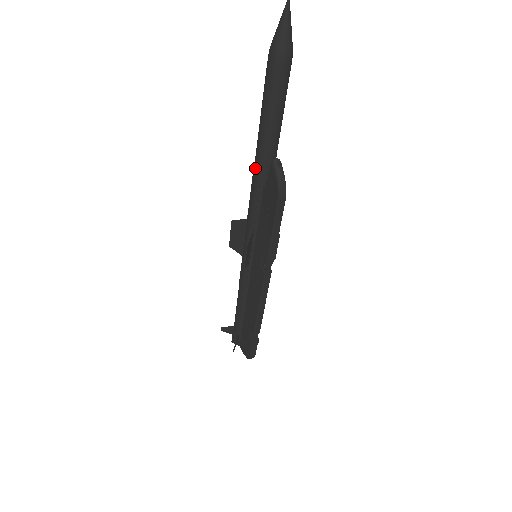
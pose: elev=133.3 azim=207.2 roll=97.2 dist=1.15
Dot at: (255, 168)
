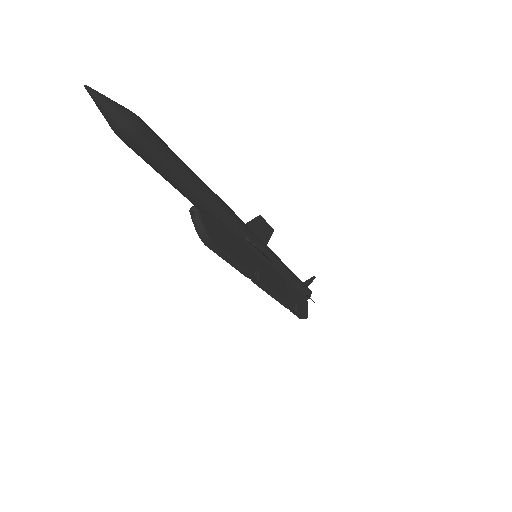
Dot at: occluded
